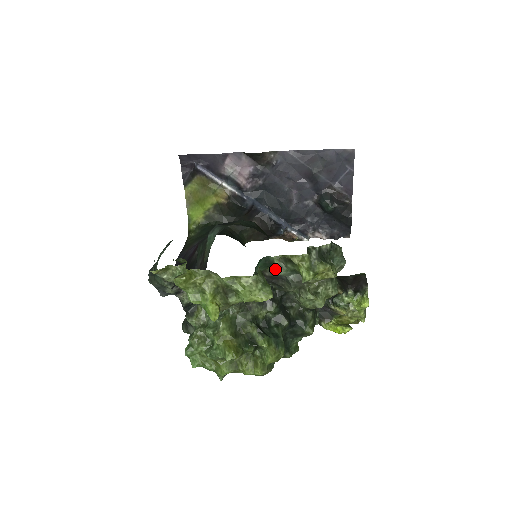
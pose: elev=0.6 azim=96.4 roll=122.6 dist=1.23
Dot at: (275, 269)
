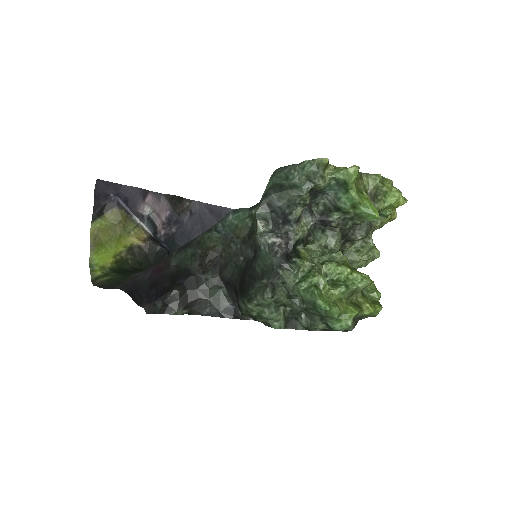
Dot at: occluded
